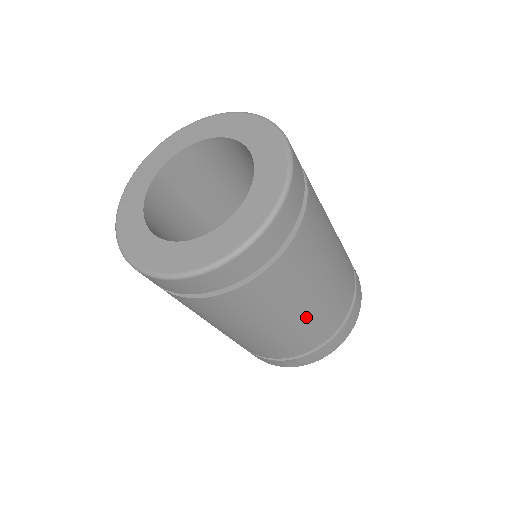
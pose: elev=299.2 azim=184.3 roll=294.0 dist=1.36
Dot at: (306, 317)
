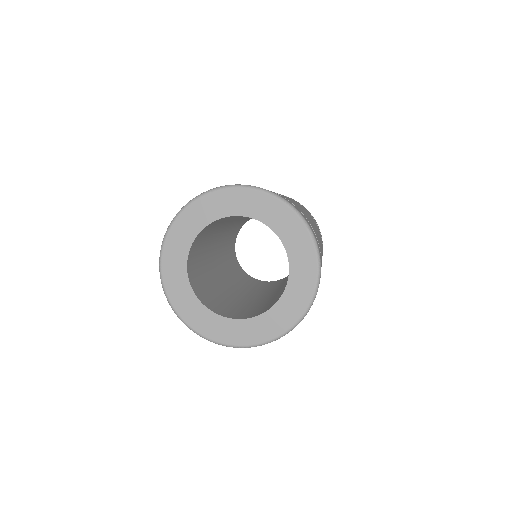
Dot at: occluded
